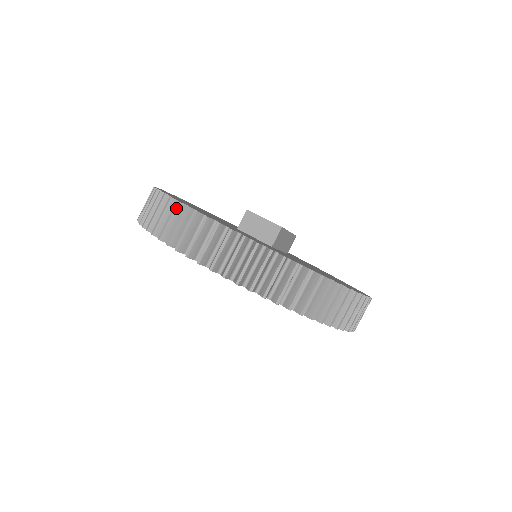
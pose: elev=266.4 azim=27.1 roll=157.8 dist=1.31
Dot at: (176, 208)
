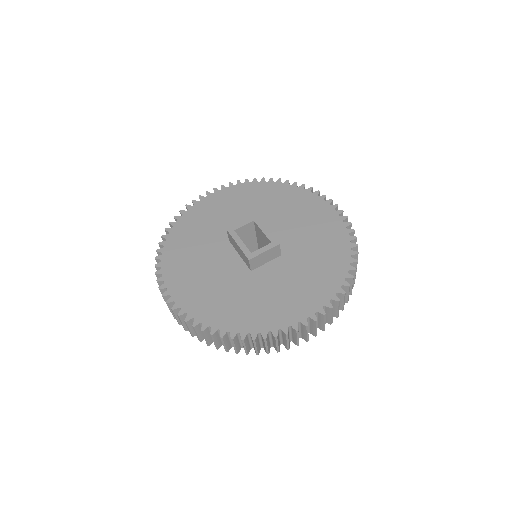
Dot at: (278, 339)
